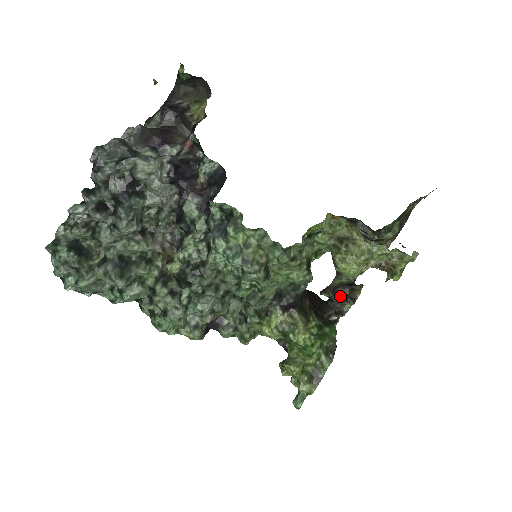
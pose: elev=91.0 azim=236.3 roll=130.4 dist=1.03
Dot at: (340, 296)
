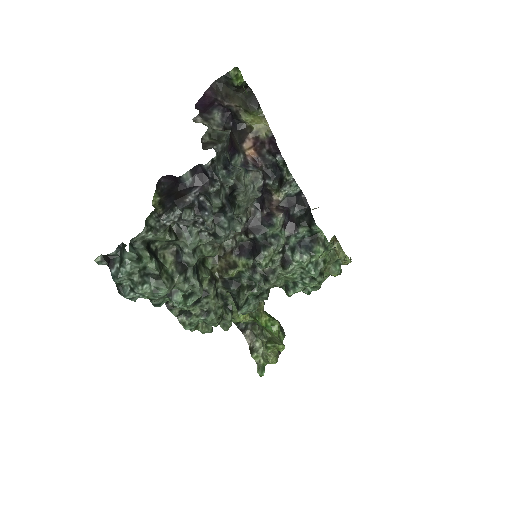
Dot at: occluded
